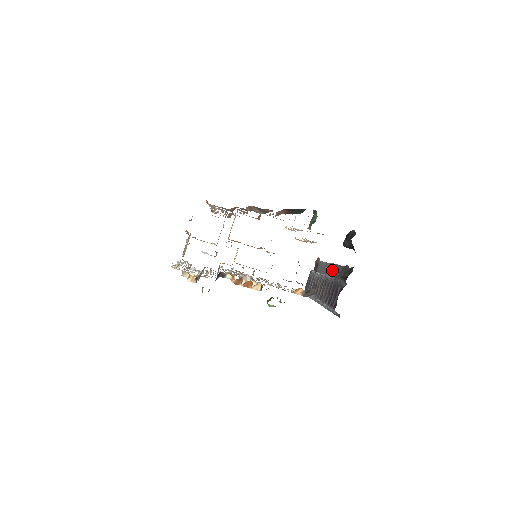
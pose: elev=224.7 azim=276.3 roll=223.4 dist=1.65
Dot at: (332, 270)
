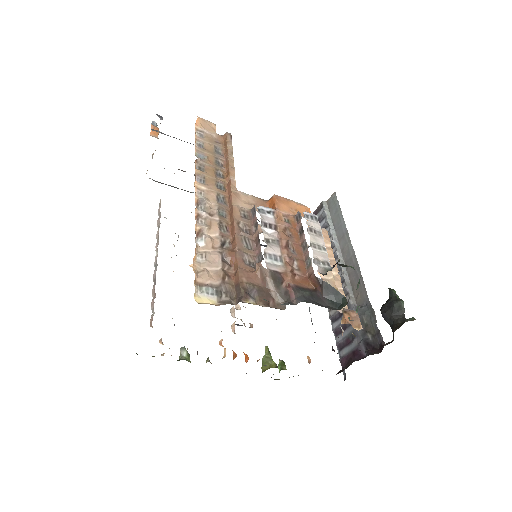
Dot at: (352, 269)
